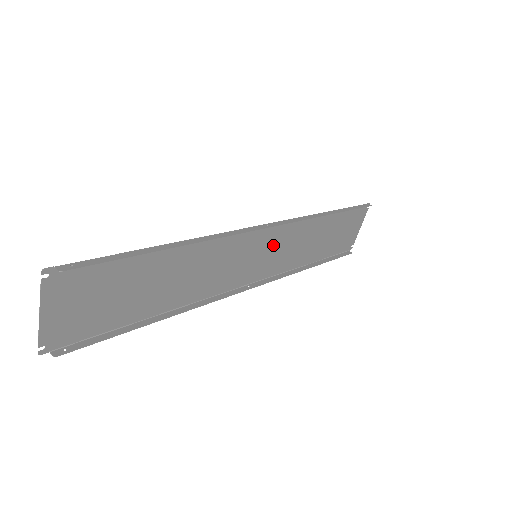
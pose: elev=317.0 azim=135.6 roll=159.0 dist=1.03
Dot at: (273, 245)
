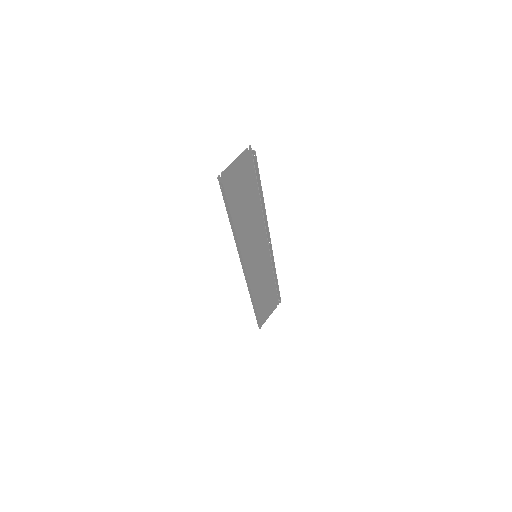
Dot at: (260, 261)
